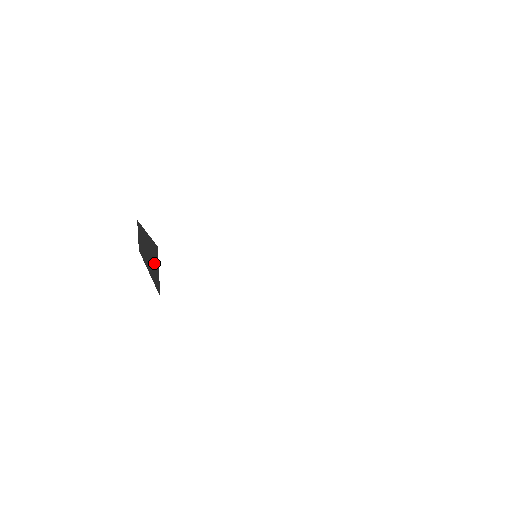
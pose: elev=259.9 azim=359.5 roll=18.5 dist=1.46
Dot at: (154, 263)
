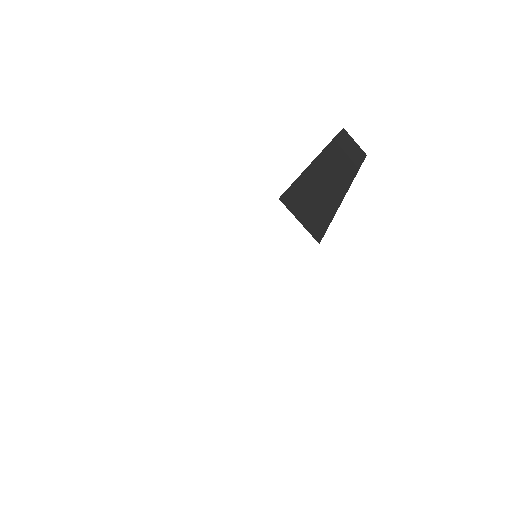
Dot at: occluded
